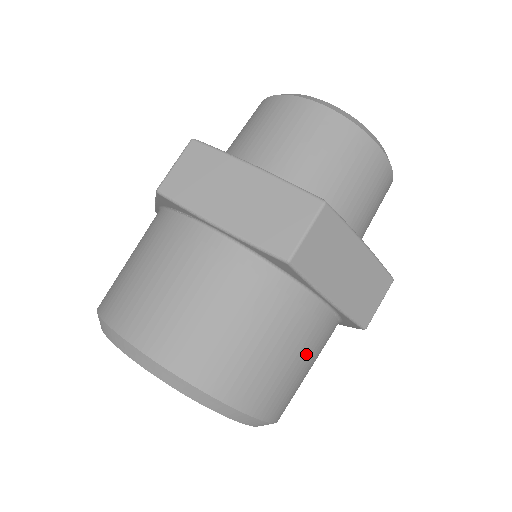
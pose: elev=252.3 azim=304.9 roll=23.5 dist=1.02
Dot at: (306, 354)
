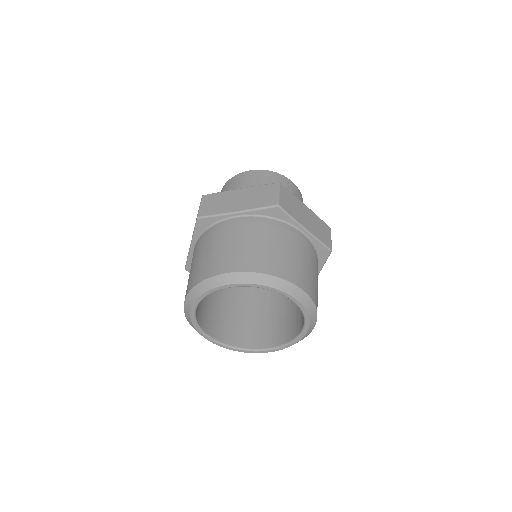
Dot at: (310, 262)
